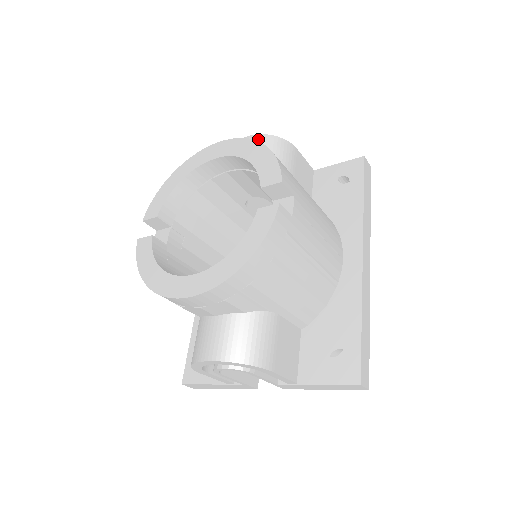
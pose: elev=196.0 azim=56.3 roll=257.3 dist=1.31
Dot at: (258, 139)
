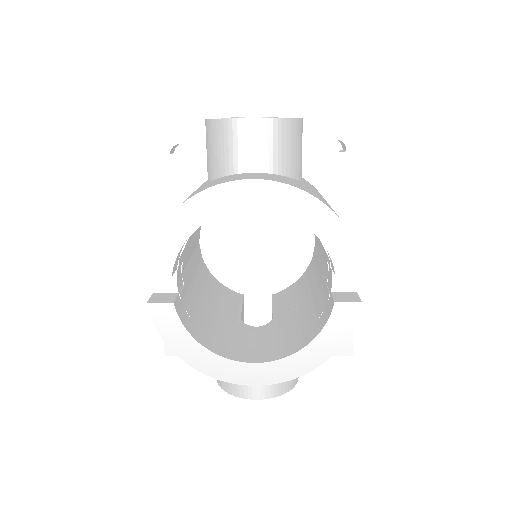
Dot at: (272, 127)
